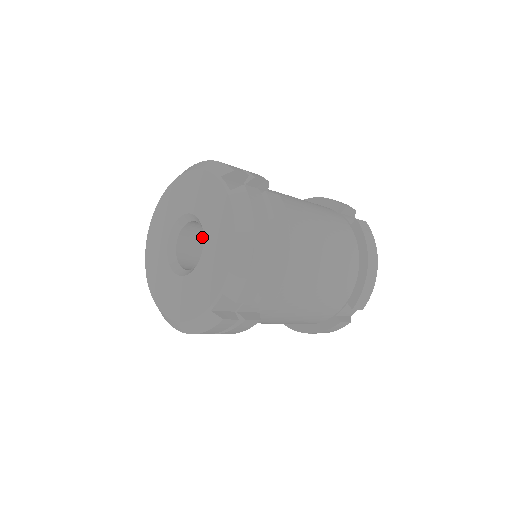
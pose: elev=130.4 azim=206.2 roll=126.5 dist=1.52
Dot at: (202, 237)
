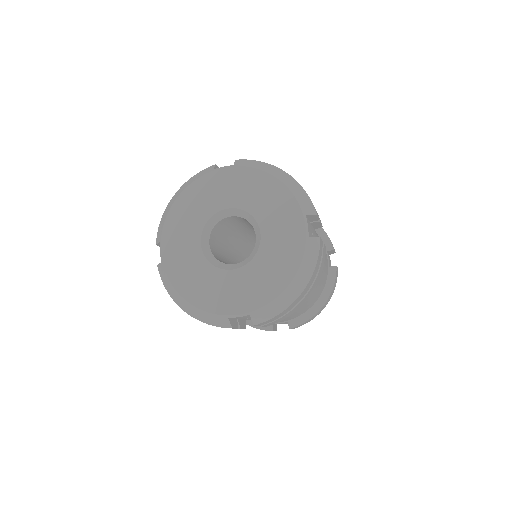
Dot at: (234, 224)
